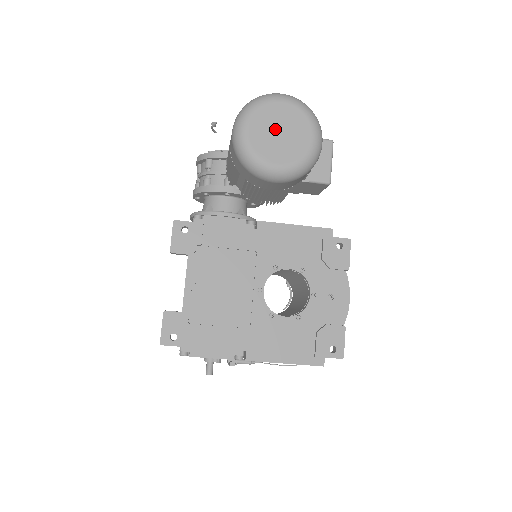
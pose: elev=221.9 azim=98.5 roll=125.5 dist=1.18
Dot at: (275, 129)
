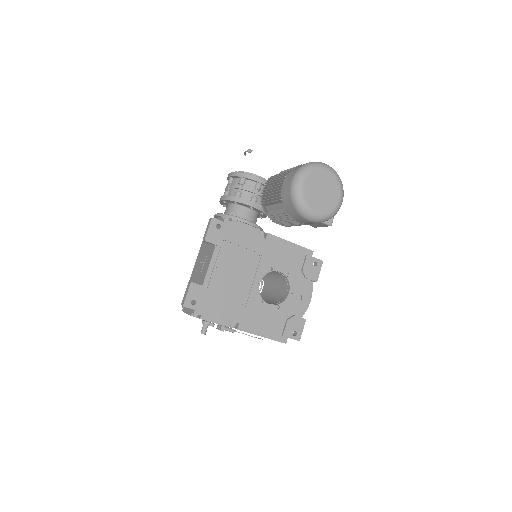
Dot at: (320, 188)
